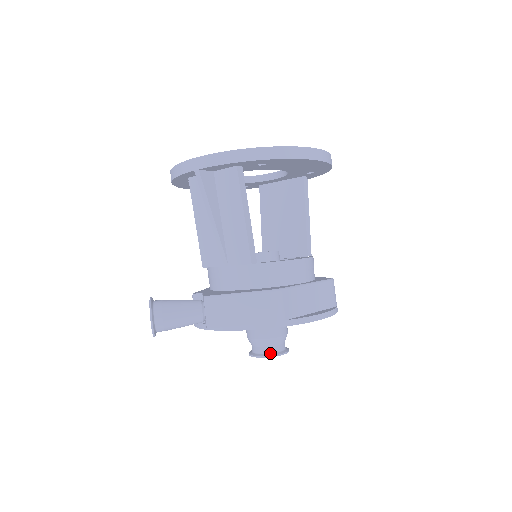
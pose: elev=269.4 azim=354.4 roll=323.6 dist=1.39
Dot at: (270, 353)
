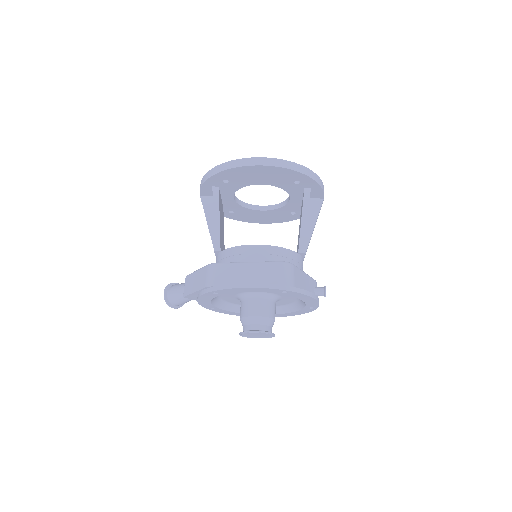
Dot at: (245, 330)
